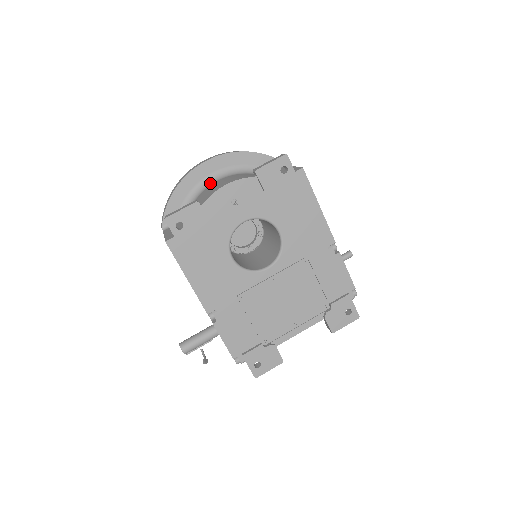
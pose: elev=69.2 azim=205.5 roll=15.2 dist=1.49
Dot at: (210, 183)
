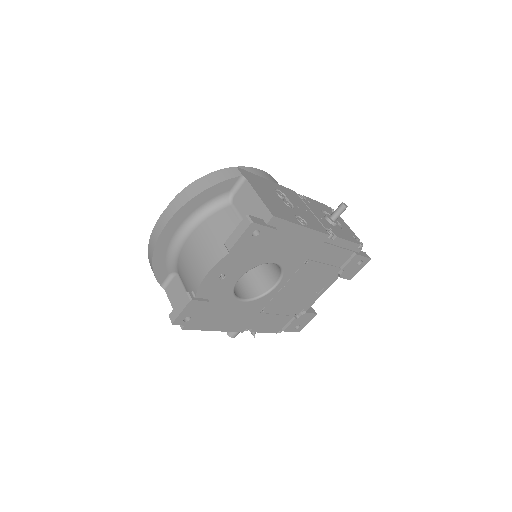
Dot at: (181, 241)
